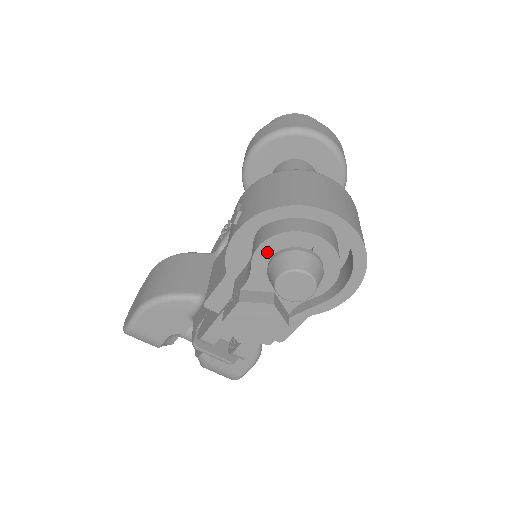
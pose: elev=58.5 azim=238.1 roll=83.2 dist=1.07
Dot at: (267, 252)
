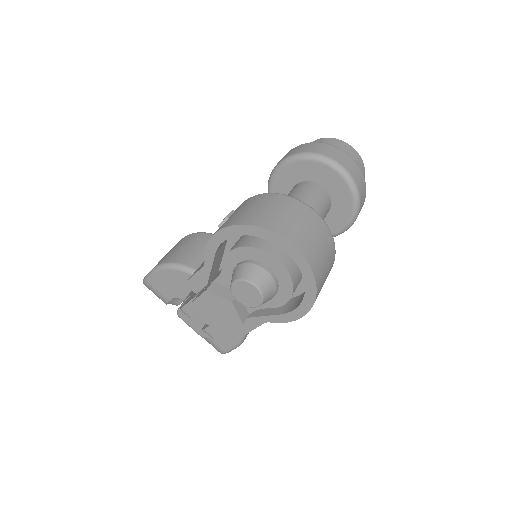
Dot at: (236, 258)
